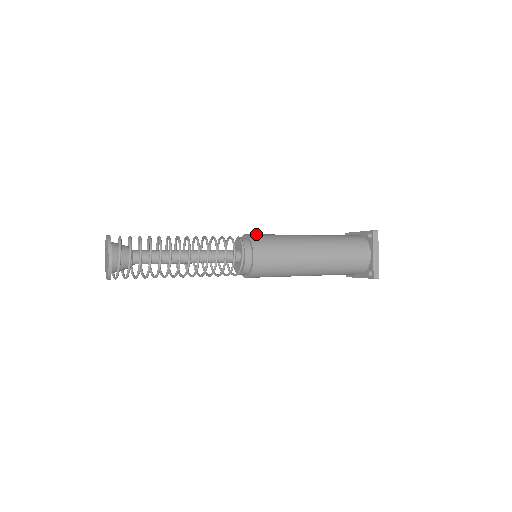
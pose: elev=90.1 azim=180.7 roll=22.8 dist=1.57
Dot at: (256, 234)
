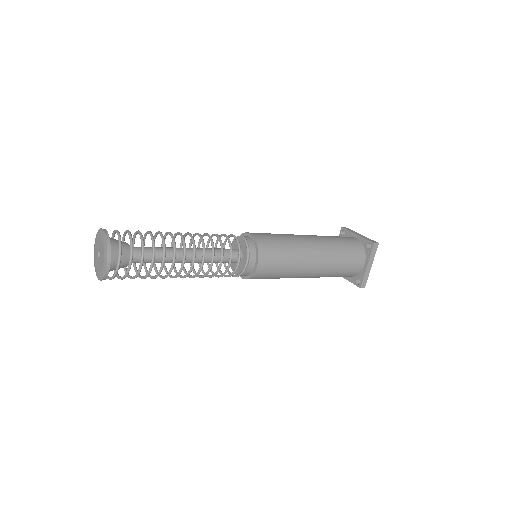
Dot at: (262, 235)
